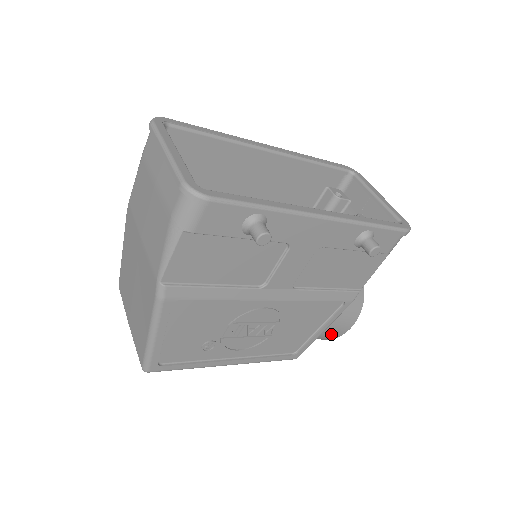
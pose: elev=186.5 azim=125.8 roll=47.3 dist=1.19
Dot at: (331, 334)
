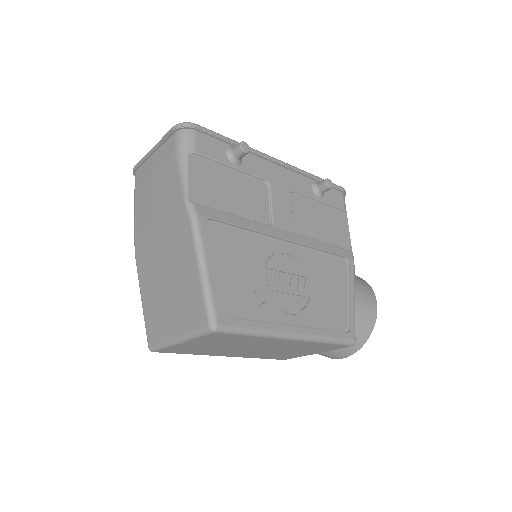
Dot at: (366, 314)
